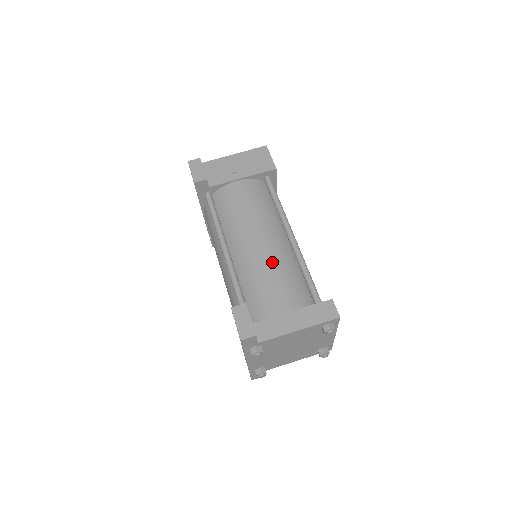
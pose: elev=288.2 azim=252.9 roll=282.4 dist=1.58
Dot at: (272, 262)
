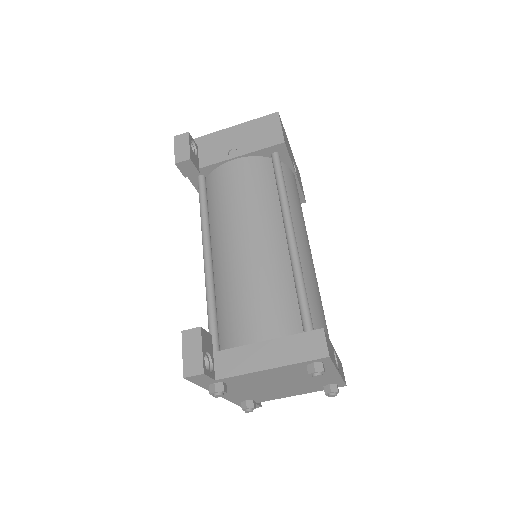
Dot at: (255, 269)
